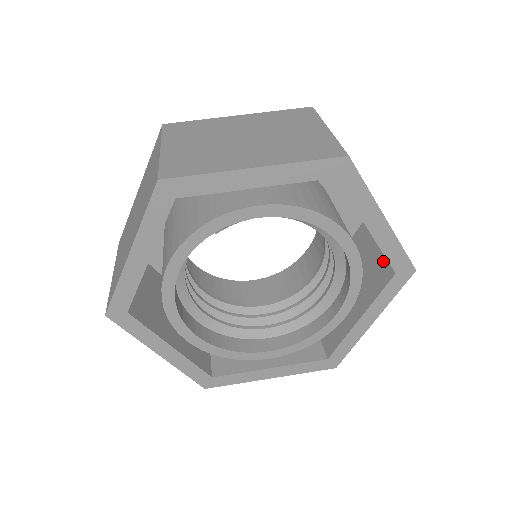
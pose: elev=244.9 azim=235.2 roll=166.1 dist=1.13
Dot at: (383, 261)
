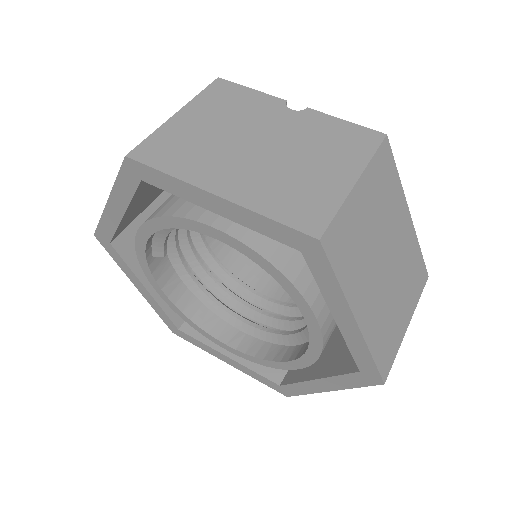
Dot at: occluded
